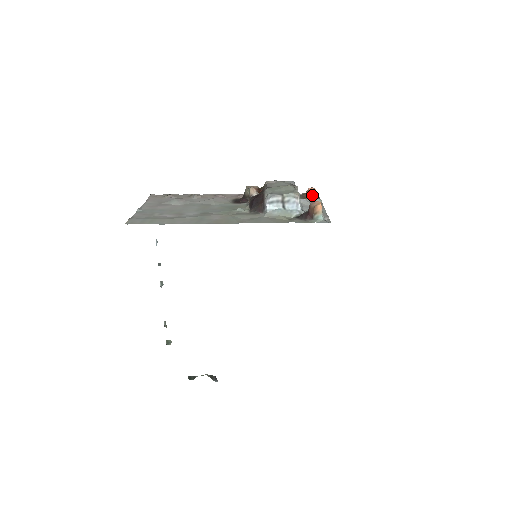
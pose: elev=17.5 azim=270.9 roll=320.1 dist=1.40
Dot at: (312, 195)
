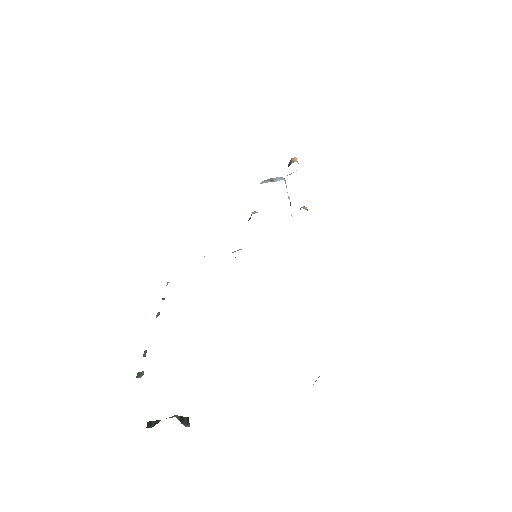
Dot at: (304, 208)
